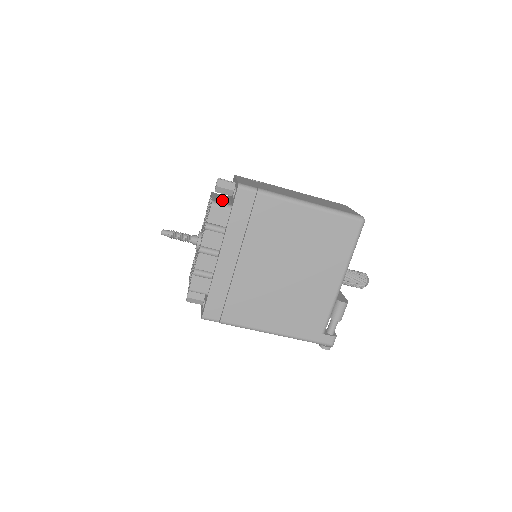
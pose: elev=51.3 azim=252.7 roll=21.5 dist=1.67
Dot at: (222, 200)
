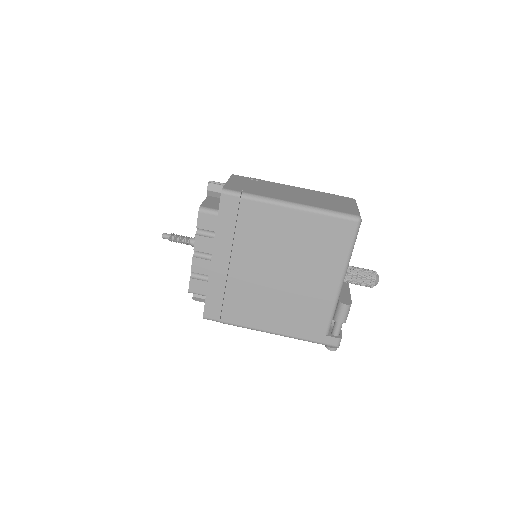
Dot at: (213, 204)
